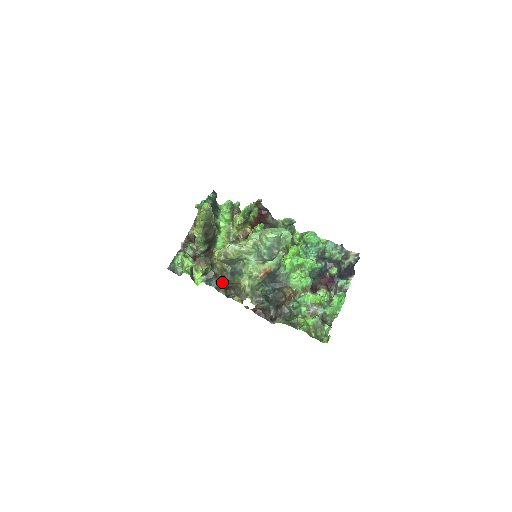
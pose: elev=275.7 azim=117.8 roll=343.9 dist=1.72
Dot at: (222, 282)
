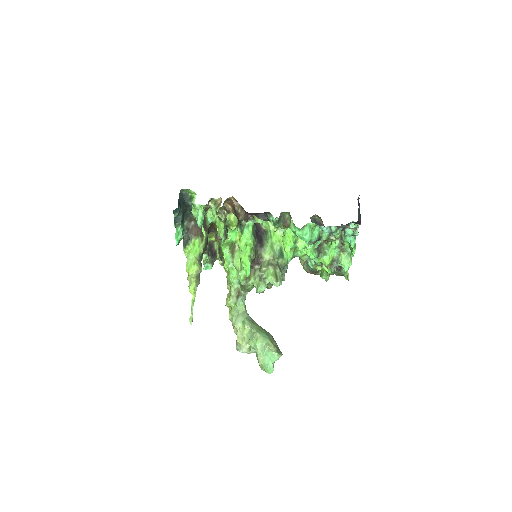
Dot at: occluded
